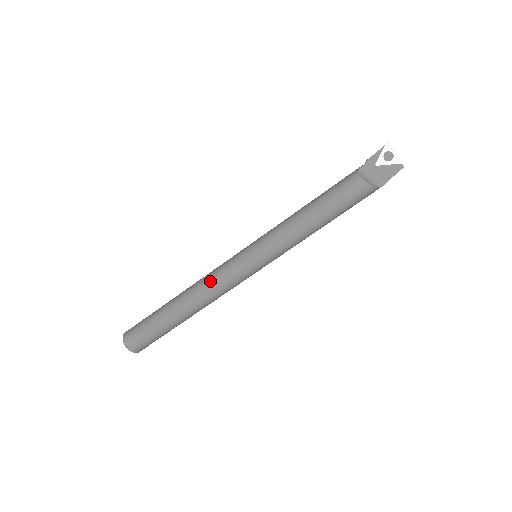
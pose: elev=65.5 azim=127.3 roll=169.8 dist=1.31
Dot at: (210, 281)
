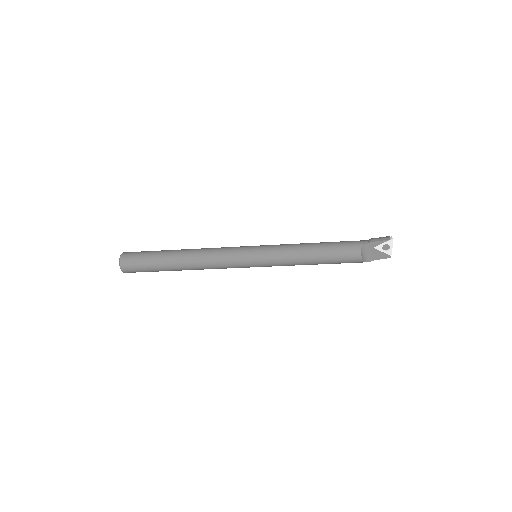
Dot at: (214, 260)
